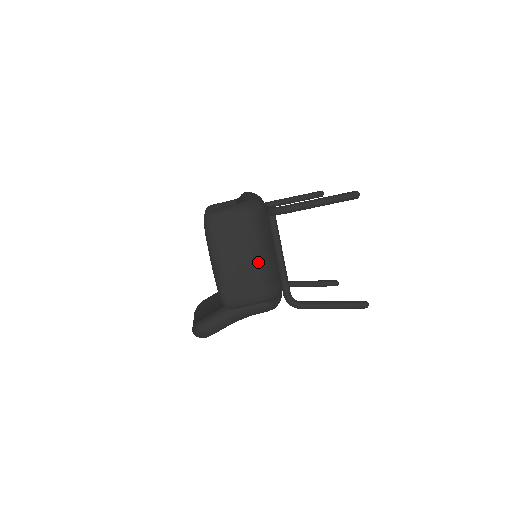
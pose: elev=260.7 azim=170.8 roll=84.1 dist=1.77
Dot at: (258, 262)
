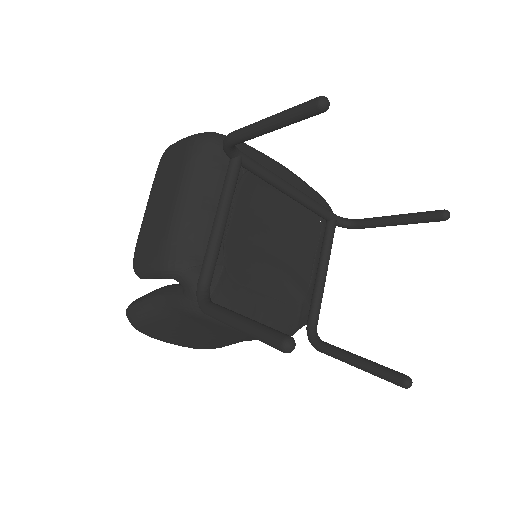
Dot at: (172, 209)
